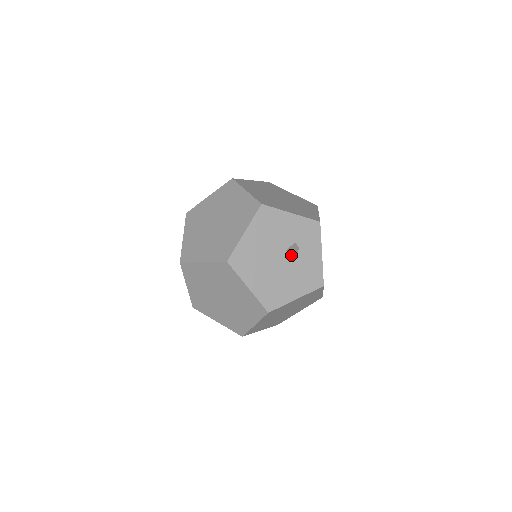
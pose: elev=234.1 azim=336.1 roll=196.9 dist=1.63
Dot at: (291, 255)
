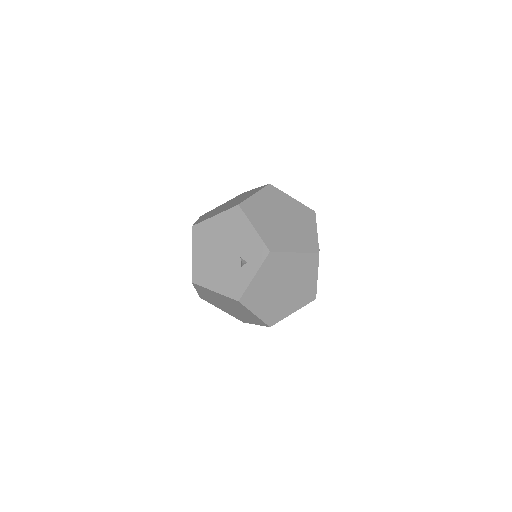
Dot at: occluded
